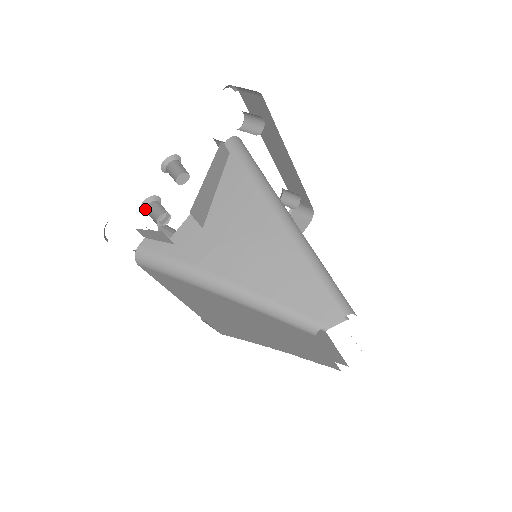
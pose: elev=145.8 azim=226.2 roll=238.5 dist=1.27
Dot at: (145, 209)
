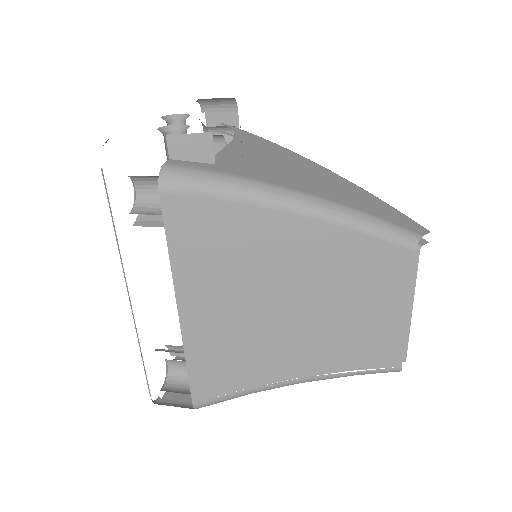
Dot at: (163, 134)
